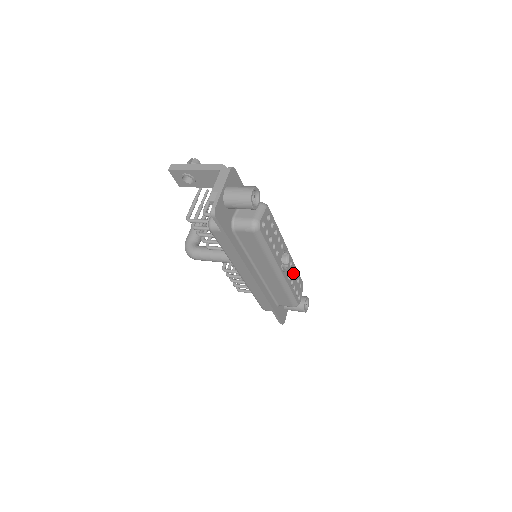
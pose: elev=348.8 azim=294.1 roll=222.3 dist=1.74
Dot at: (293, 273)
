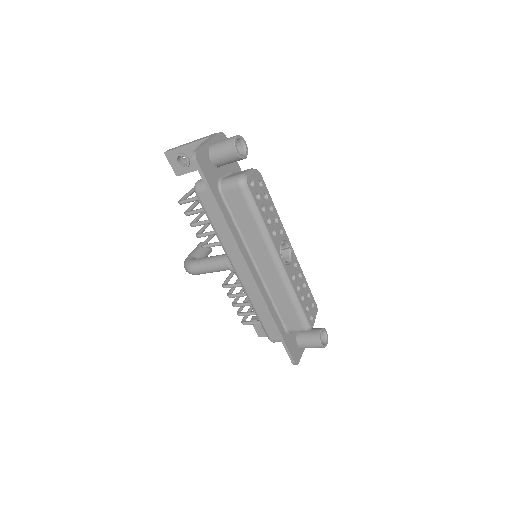
Dot at: (300, 279)
